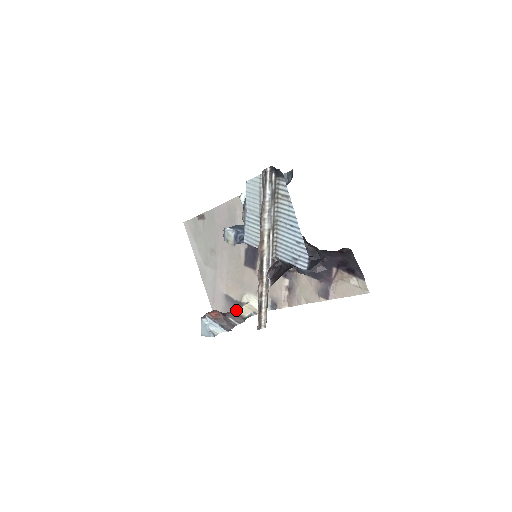
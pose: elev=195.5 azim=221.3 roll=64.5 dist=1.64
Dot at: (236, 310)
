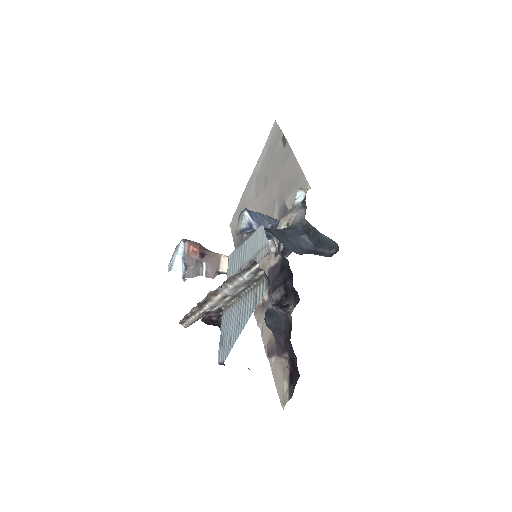
Dot at: (223, 257)
